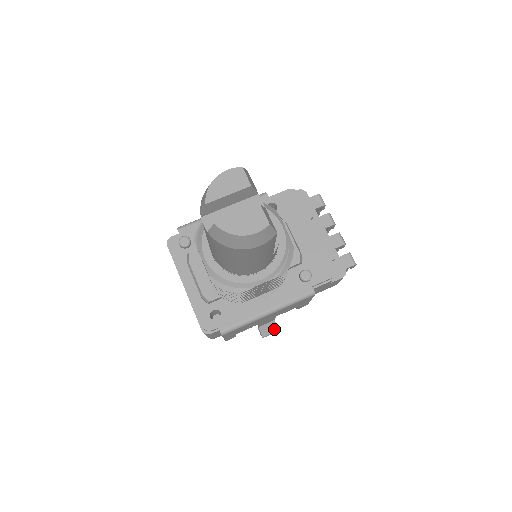
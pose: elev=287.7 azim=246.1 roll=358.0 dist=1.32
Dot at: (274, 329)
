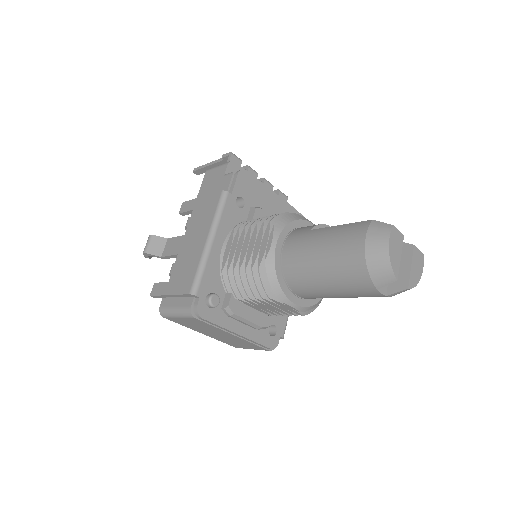
Dot at: occluded
